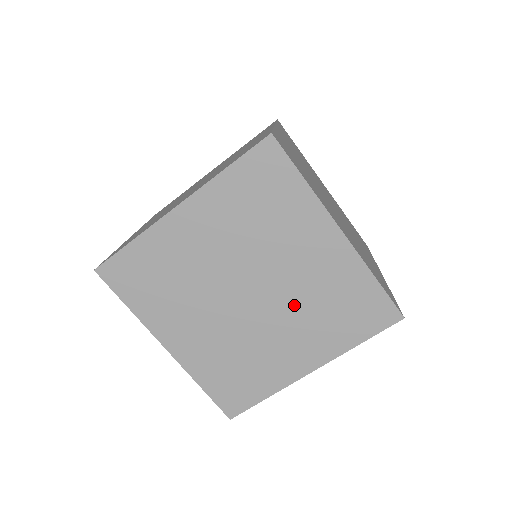
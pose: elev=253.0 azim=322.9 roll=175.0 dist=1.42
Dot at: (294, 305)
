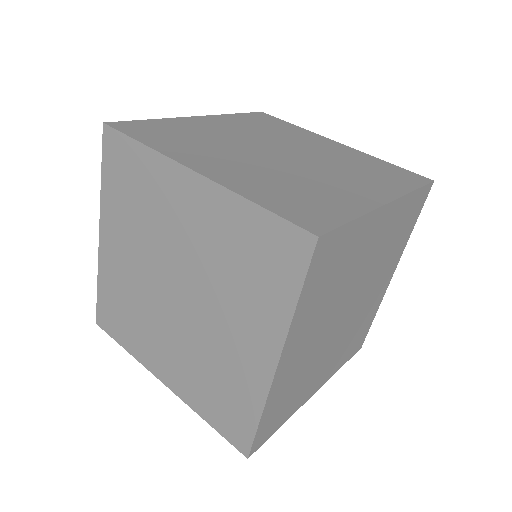
Dot at: (350, 328)
